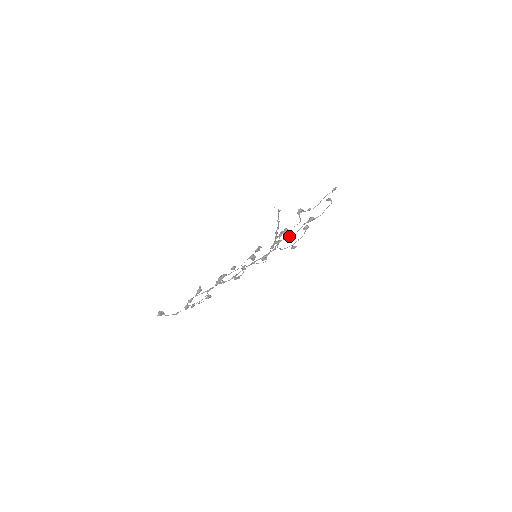
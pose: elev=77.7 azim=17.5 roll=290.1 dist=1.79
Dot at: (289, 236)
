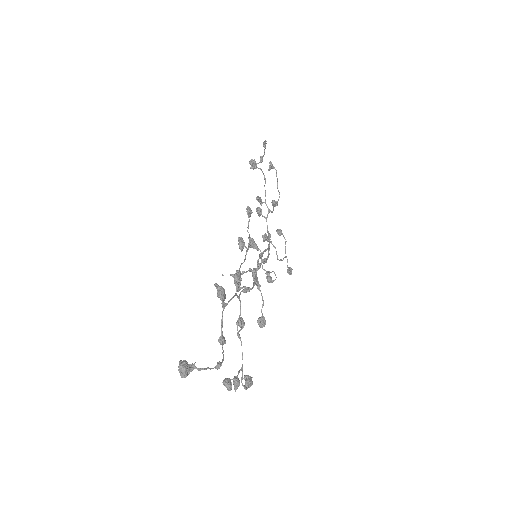
Dot at: (270, 211)
